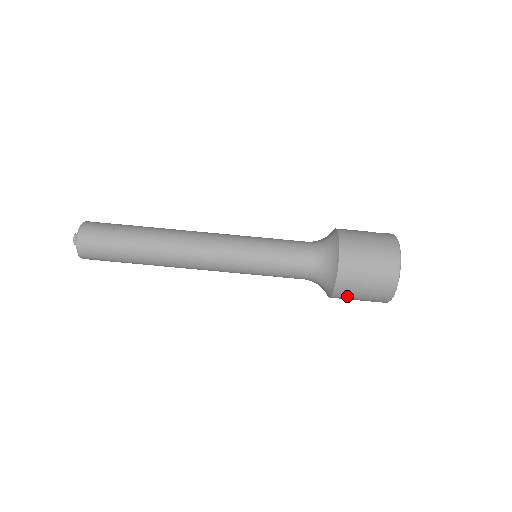
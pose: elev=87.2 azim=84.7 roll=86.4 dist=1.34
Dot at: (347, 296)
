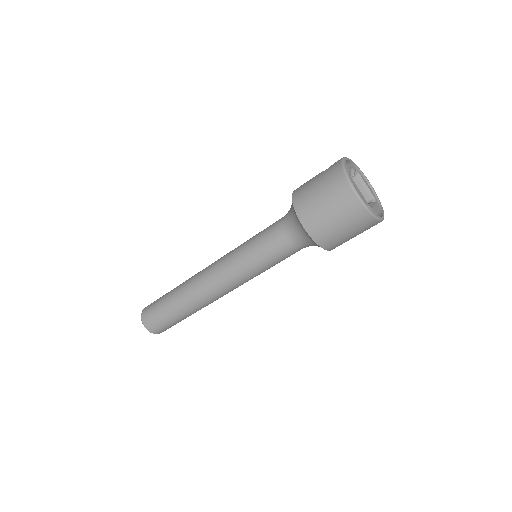
Dot at: (340, 243)
